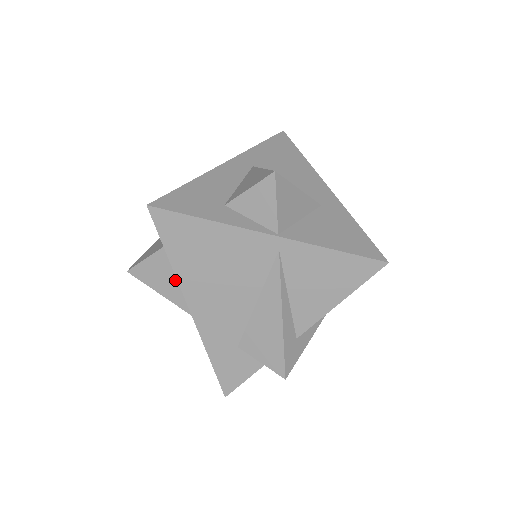
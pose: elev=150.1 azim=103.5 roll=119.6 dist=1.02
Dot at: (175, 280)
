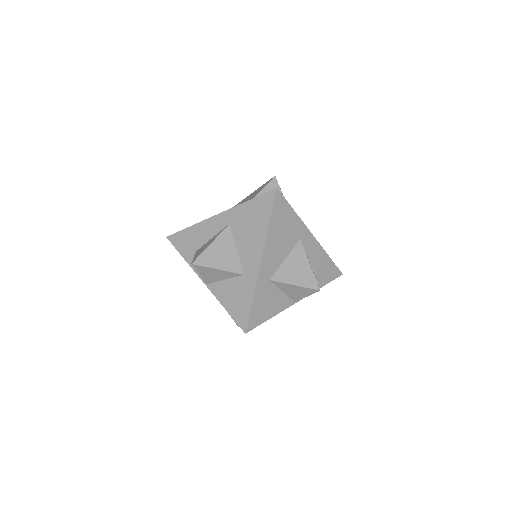
Dot at: occluded
